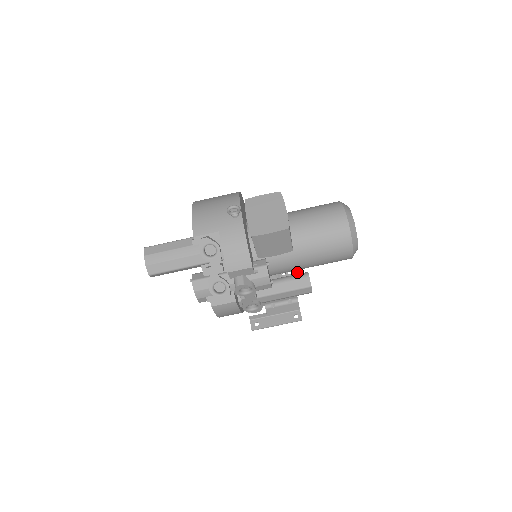
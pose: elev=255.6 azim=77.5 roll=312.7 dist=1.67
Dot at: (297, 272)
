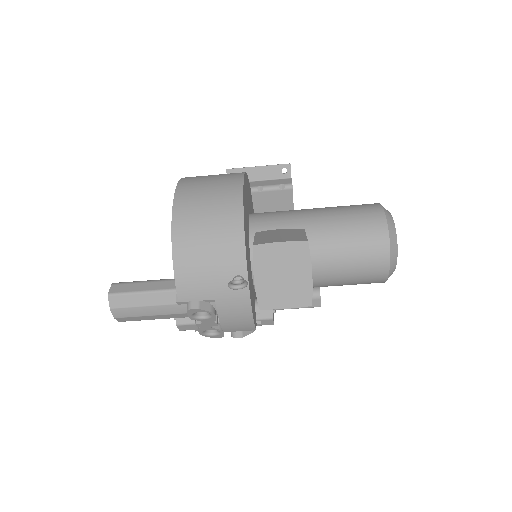
Dot at: occluded
